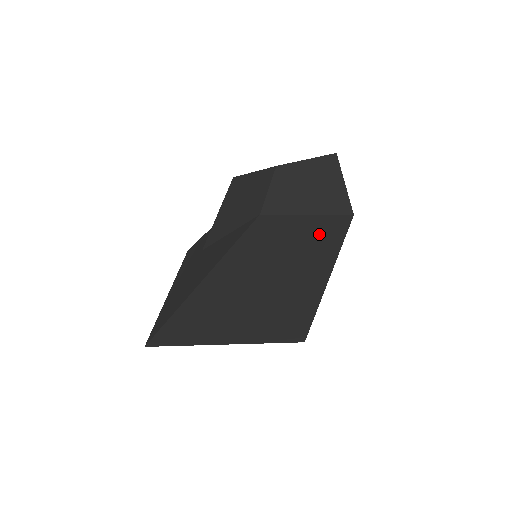
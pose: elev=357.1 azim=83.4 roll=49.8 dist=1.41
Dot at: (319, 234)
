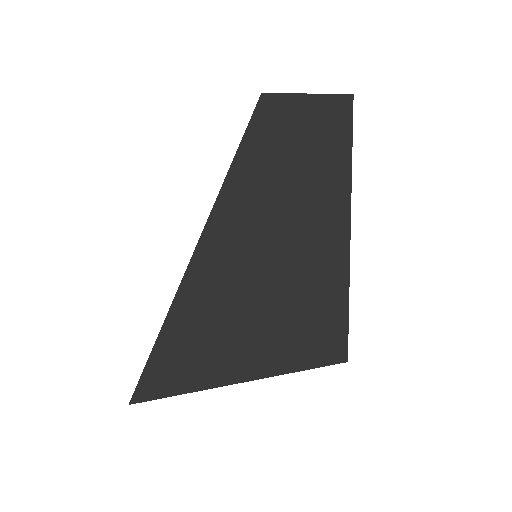
Dot at: (326, 127)
